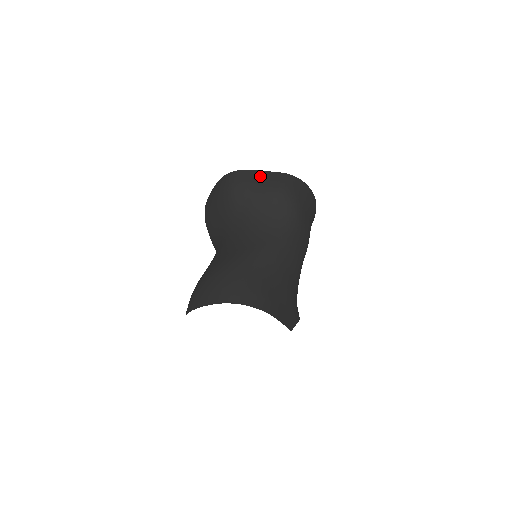
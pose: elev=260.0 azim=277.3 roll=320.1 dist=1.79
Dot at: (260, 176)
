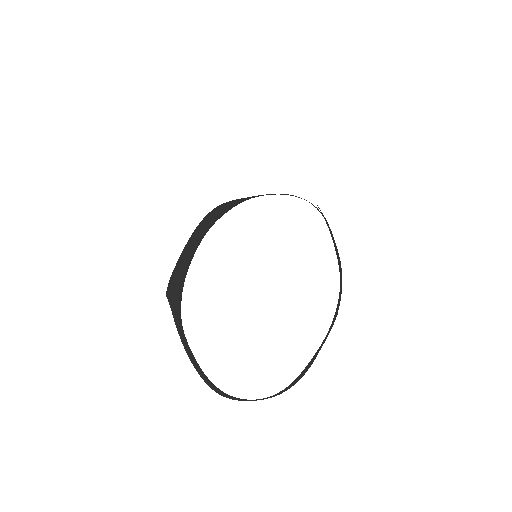
Dot at: occluded
